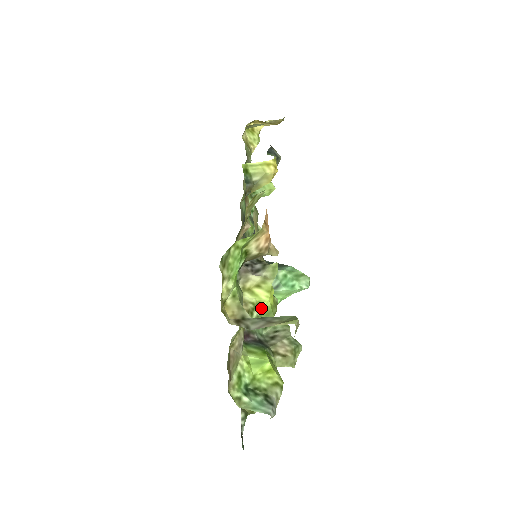
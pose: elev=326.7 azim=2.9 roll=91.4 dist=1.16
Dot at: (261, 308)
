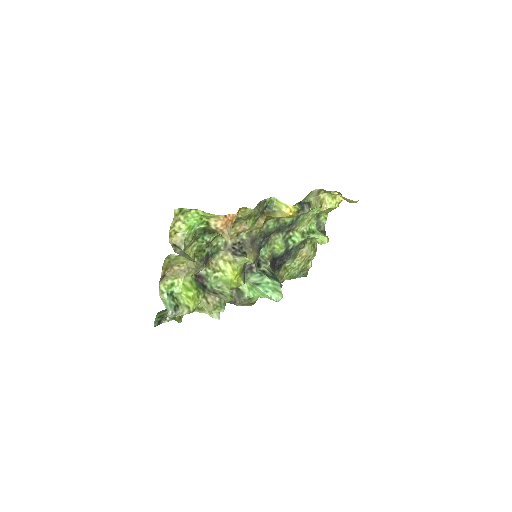
Dot at: (224, 275)
